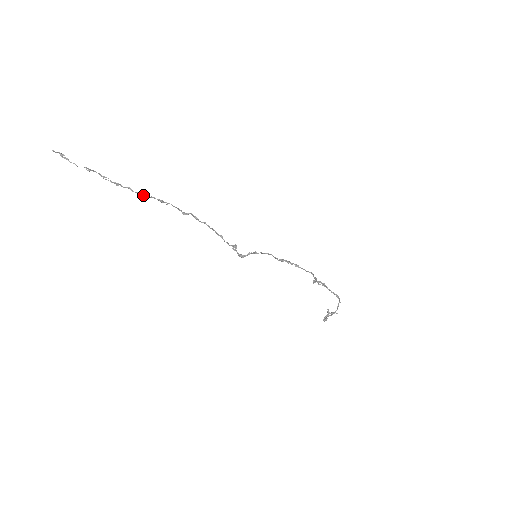
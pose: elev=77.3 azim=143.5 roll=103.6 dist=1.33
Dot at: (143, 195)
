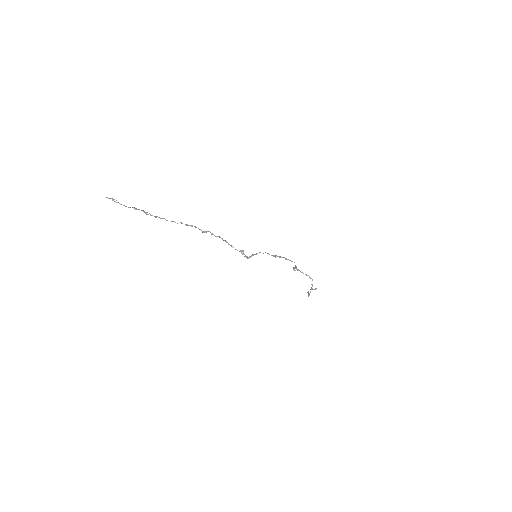
Dot at: (175, 222)
